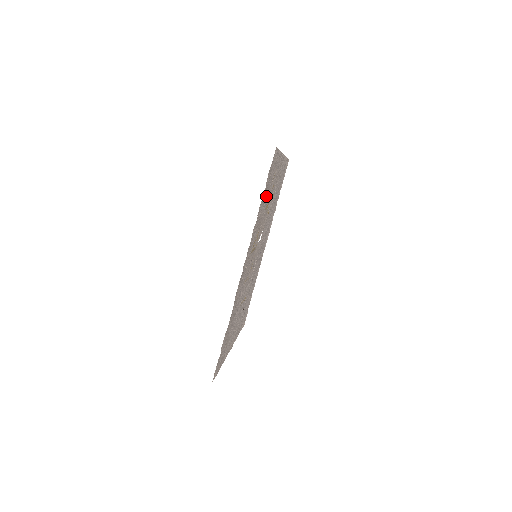
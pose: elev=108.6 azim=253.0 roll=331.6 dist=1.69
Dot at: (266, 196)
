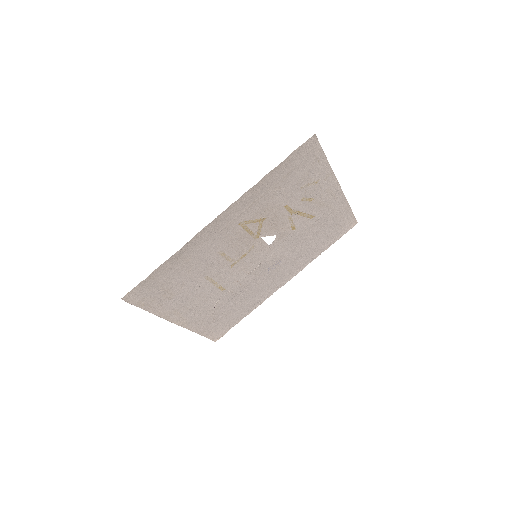
Dot at: (288, 187)
